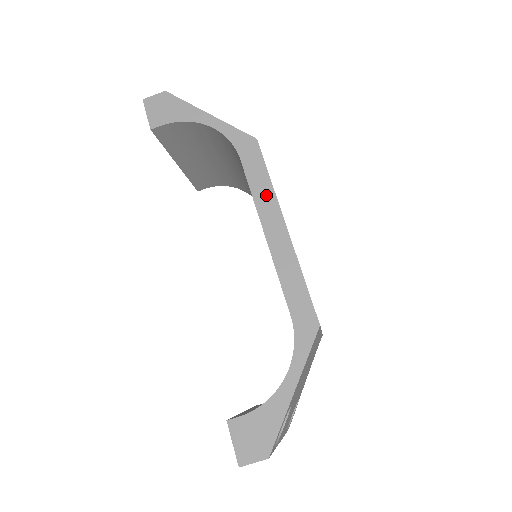
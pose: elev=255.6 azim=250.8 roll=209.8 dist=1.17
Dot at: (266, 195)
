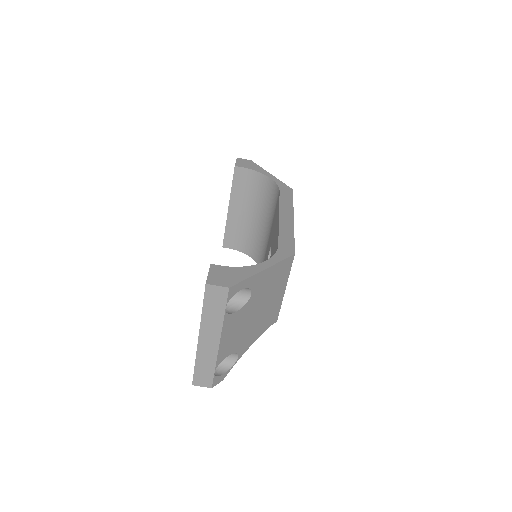
Dot at: (288, 205)
